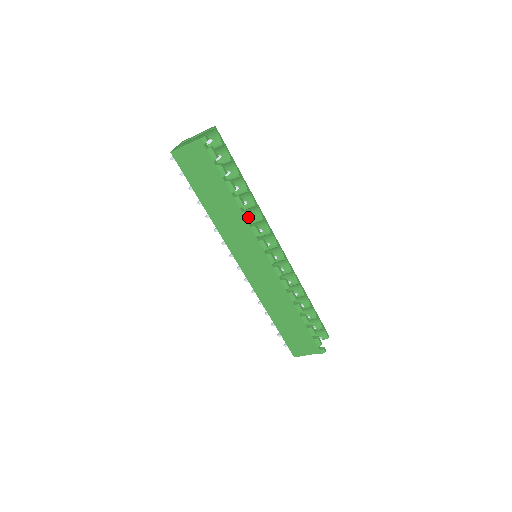
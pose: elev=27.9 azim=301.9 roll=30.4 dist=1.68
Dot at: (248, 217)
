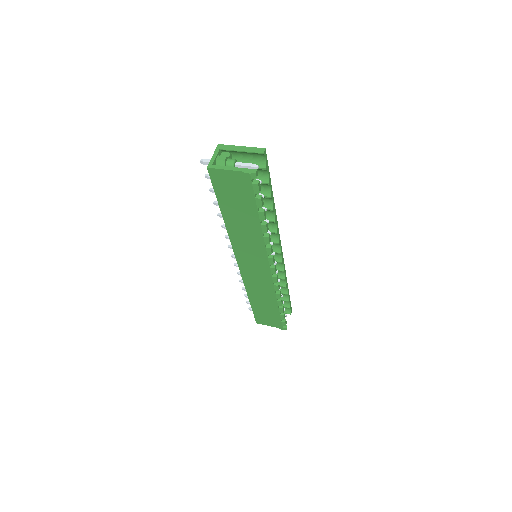
Dot at: (267, 241)
